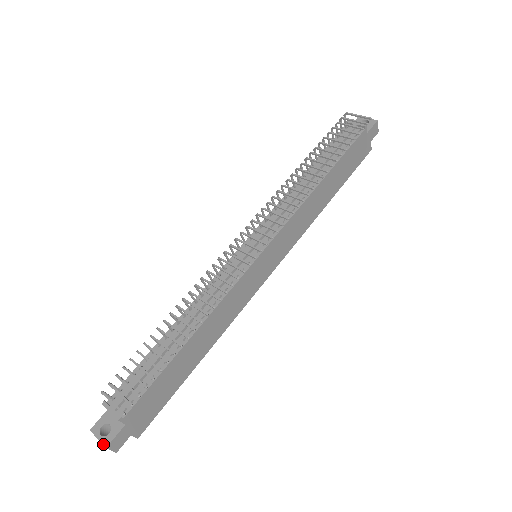
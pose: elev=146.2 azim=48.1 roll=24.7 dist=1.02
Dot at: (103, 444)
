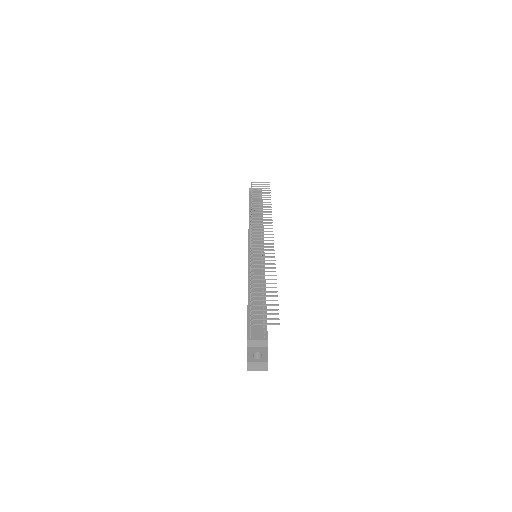
Dot at: (264, 361)
